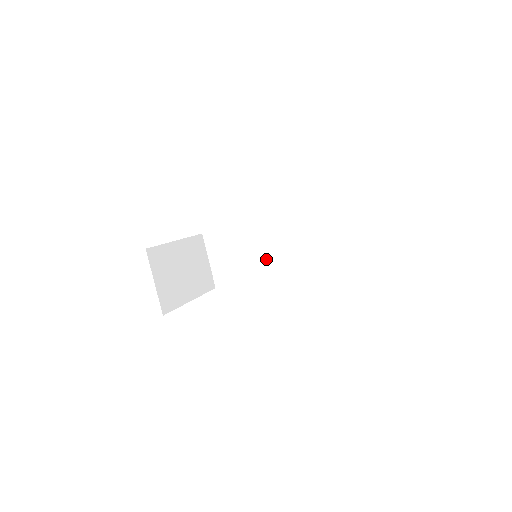
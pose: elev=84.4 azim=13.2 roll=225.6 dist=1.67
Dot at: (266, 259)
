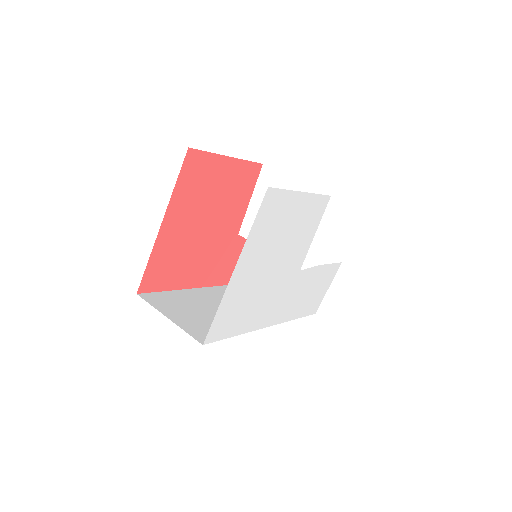
Dot at: occluded
